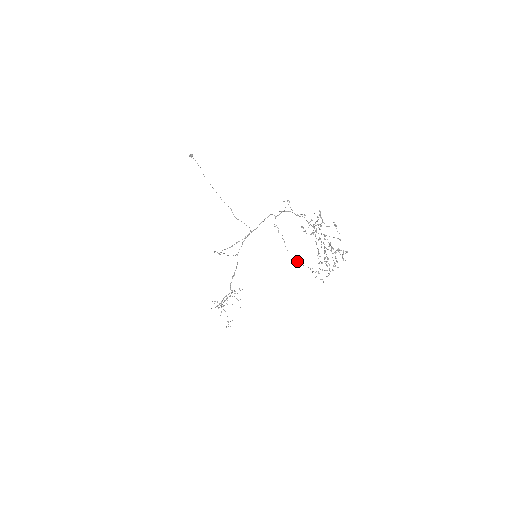
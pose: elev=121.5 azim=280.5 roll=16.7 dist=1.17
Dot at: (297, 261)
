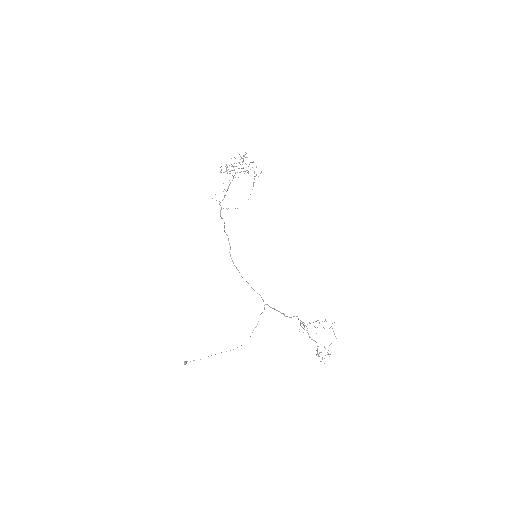
Dot at: occluded
